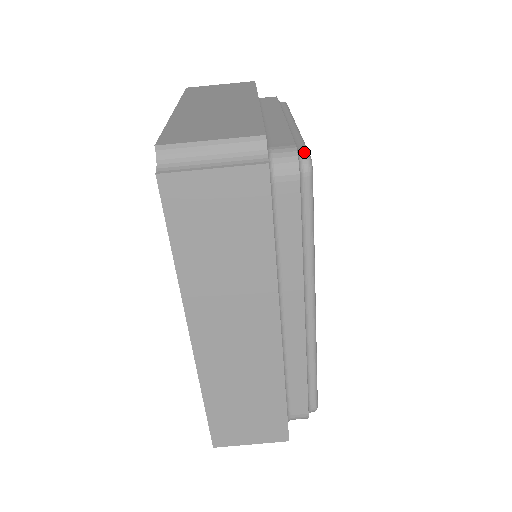
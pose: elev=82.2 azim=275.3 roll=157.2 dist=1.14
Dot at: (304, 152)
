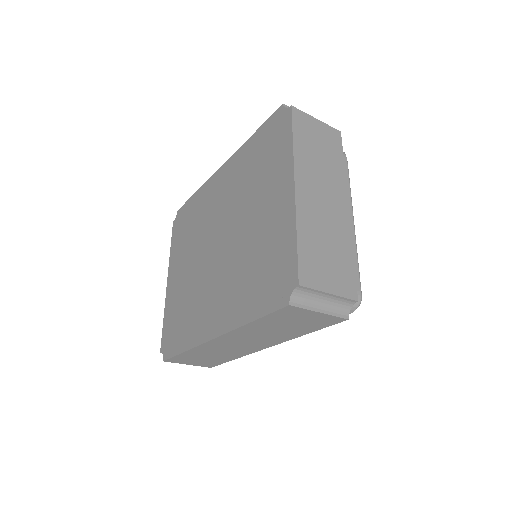
Dot at: (361, 295)
